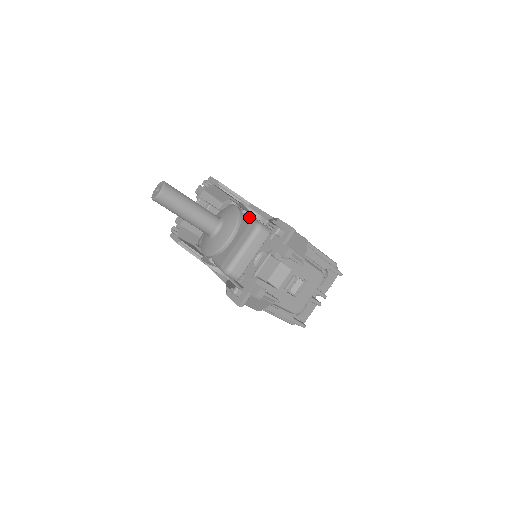
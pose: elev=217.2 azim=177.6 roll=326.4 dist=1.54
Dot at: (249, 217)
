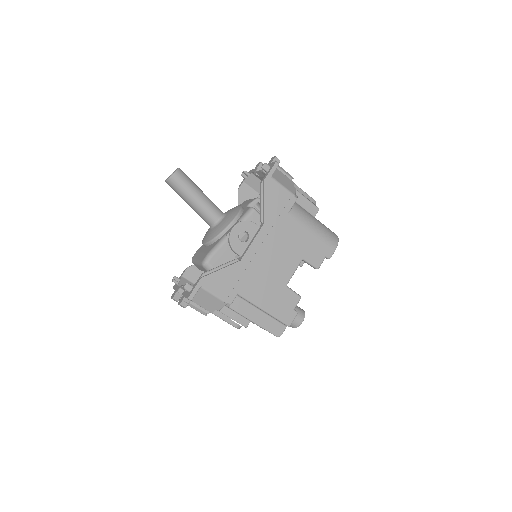
Dot at: (216, 247)
